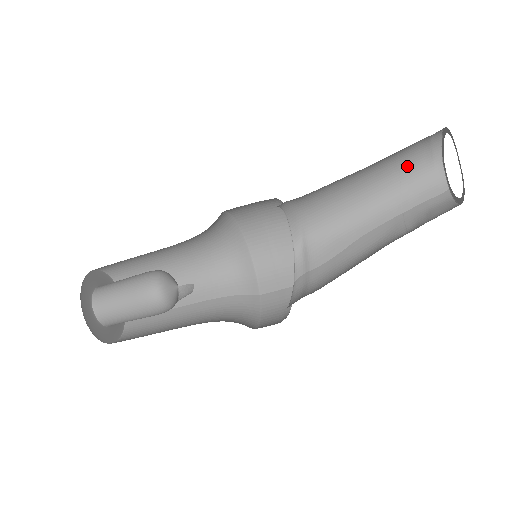
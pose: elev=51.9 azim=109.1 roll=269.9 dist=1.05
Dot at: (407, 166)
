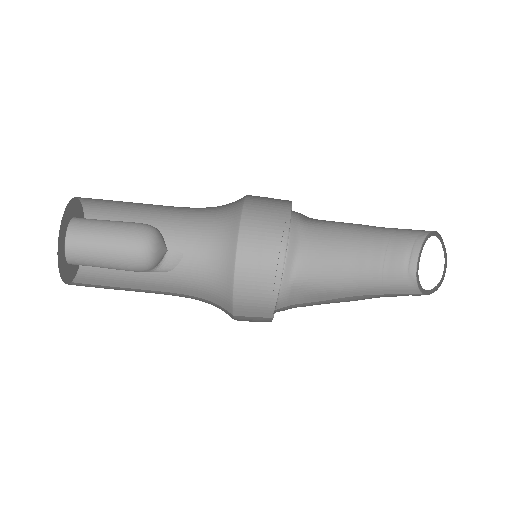
Dot at: (390, 263)
